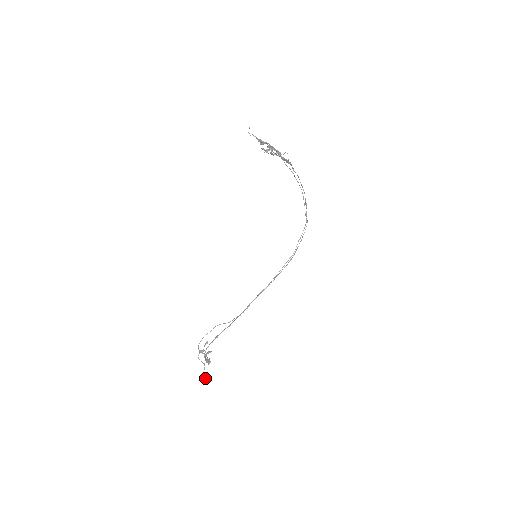
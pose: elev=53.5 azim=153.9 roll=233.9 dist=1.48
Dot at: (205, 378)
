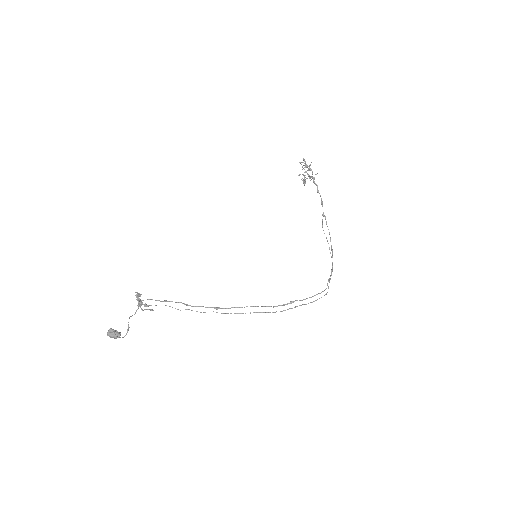
Dot at: (116, 330)
